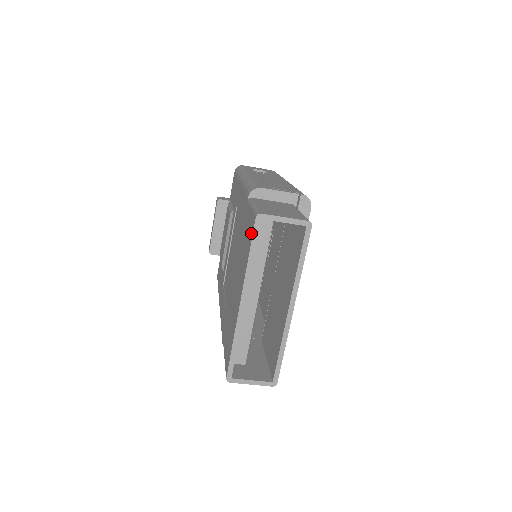
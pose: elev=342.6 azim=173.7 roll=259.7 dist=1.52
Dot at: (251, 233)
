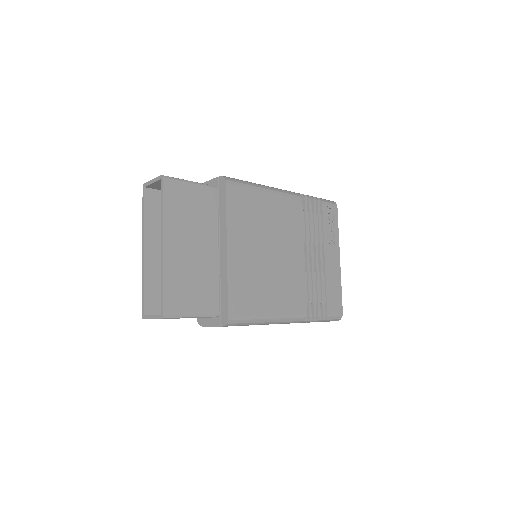
Dot at: (148, 201)
